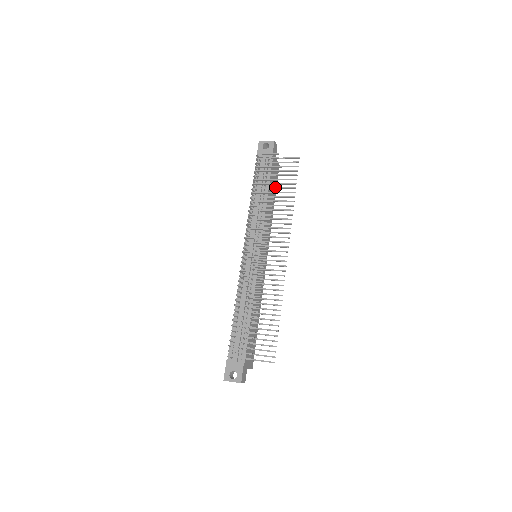
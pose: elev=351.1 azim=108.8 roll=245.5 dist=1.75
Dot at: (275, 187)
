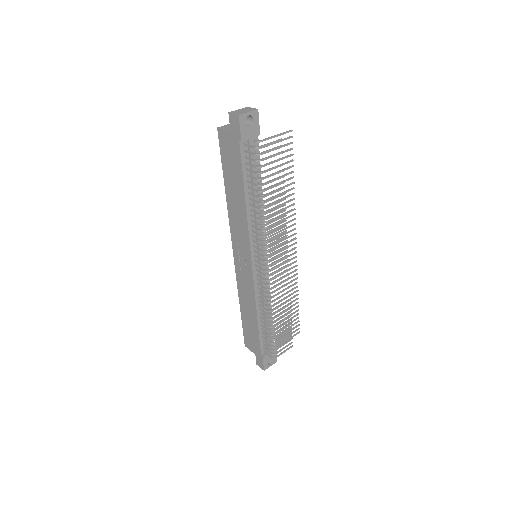
Dot at: occluded
